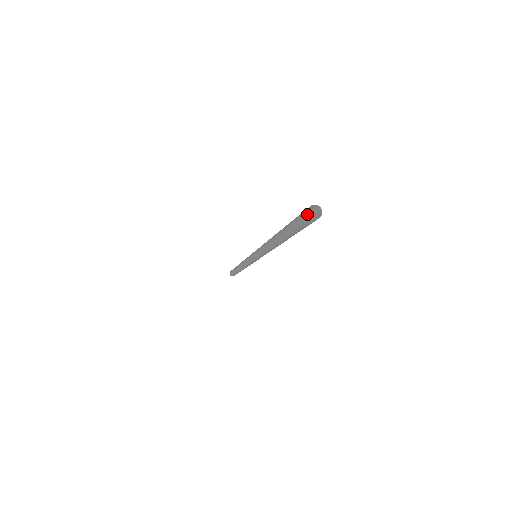
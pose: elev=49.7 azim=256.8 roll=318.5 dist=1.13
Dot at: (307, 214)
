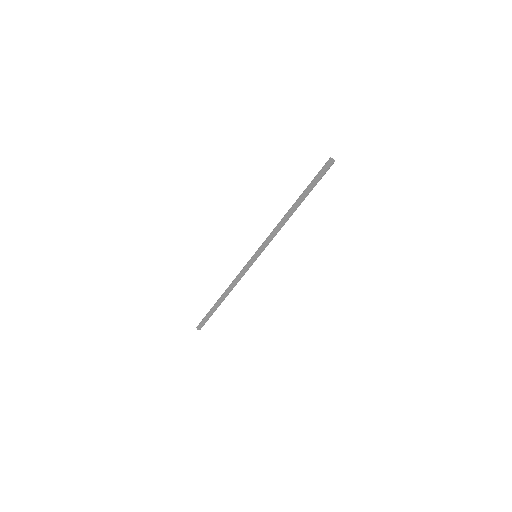
Dot at: (330, 159)
